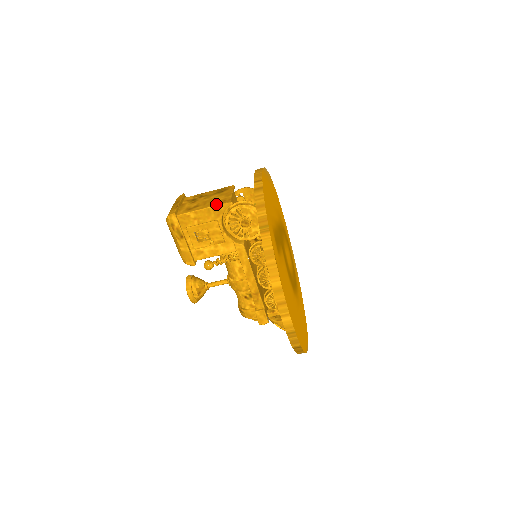
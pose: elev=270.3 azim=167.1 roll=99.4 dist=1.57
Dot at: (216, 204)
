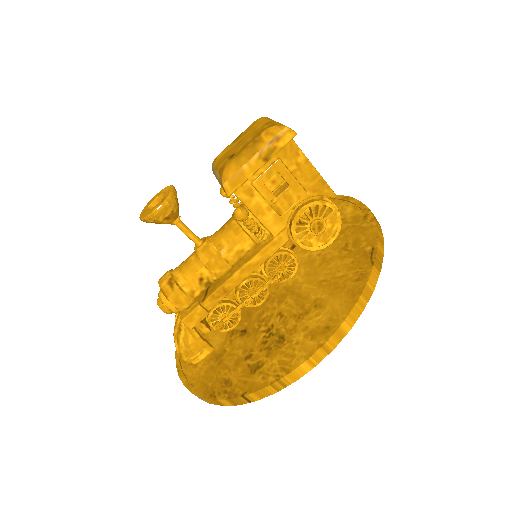
Dot at: occluded
